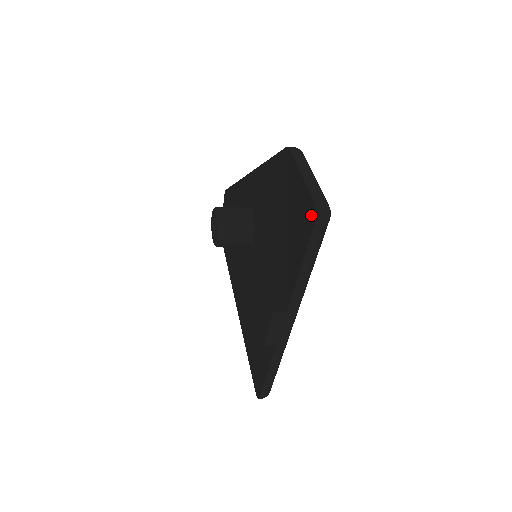
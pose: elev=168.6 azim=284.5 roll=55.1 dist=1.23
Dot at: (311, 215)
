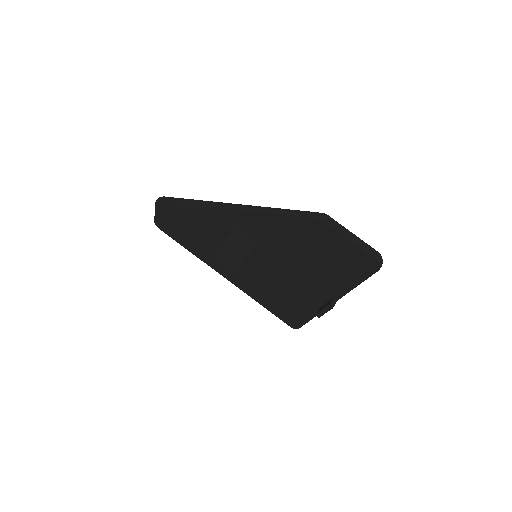
Dot at: (373, 265)
